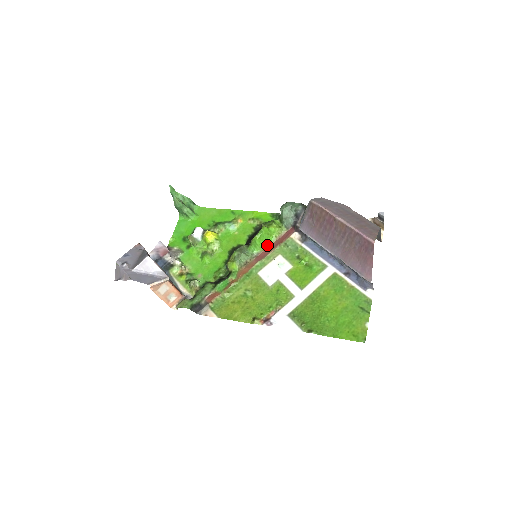
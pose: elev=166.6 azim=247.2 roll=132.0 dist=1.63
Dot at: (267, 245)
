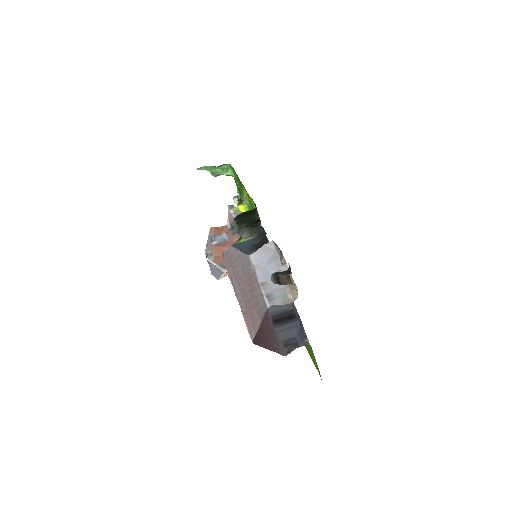
Dot at: occluded
